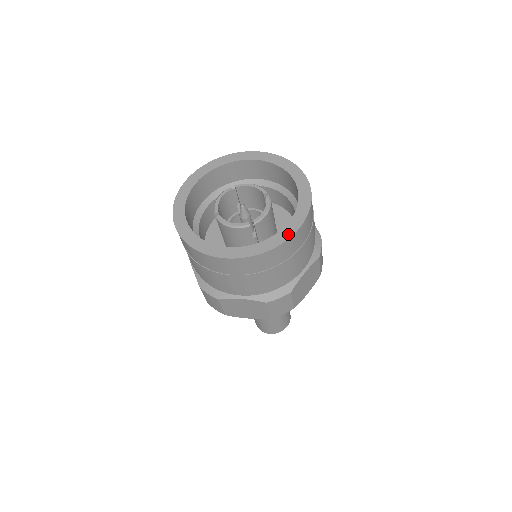
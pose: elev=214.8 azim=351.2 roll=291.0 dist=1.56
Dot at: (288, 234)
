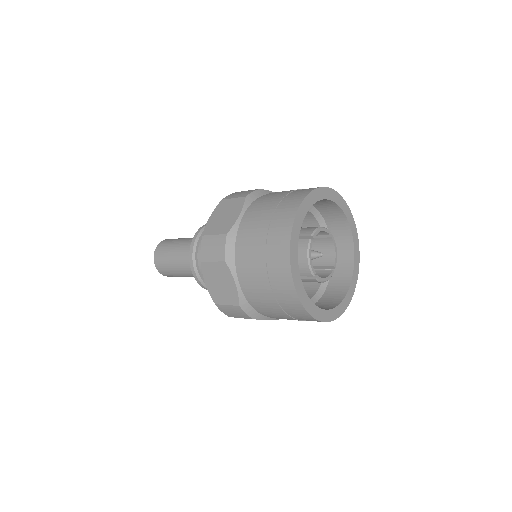
Dot at: (322, 318)
